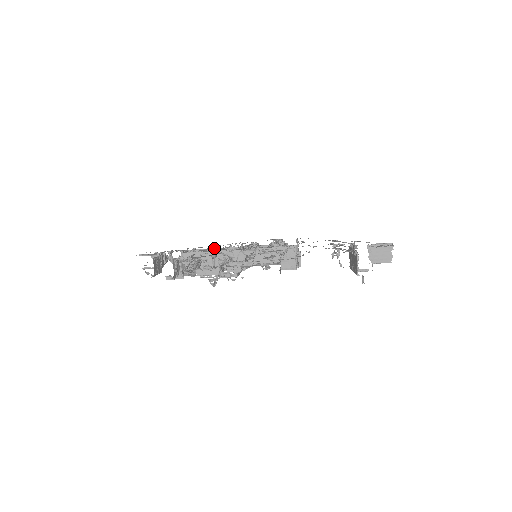
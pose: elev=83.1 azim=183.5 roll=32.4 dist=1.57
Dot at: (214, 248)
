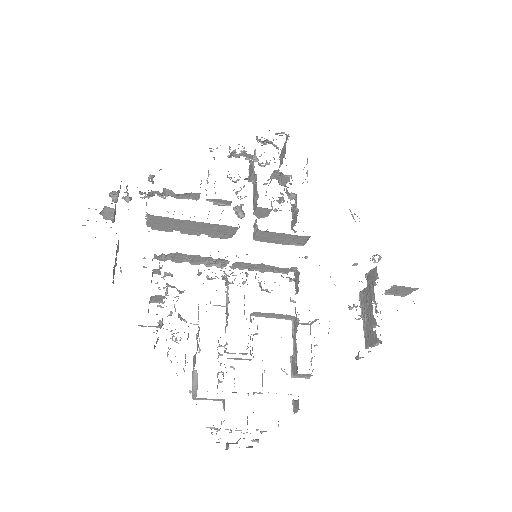
Dot at: (195, 193)
